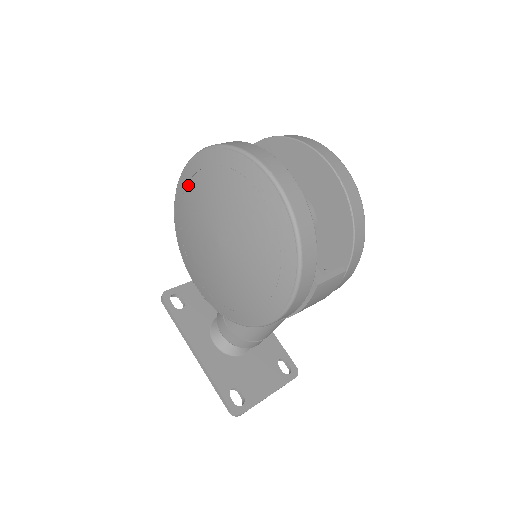
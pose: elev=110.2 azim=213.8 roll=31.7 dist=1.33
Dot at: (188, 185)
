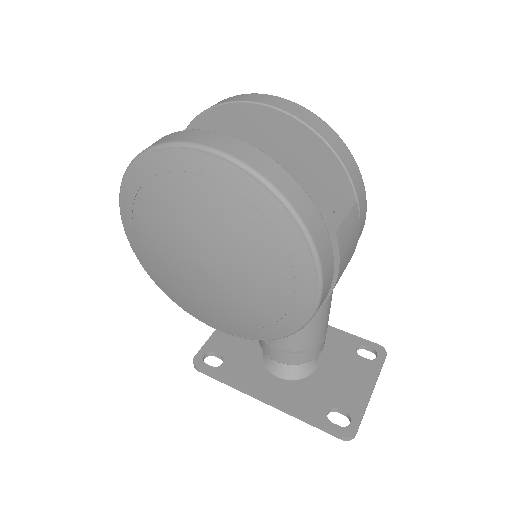
Dot at: (135, 229)
